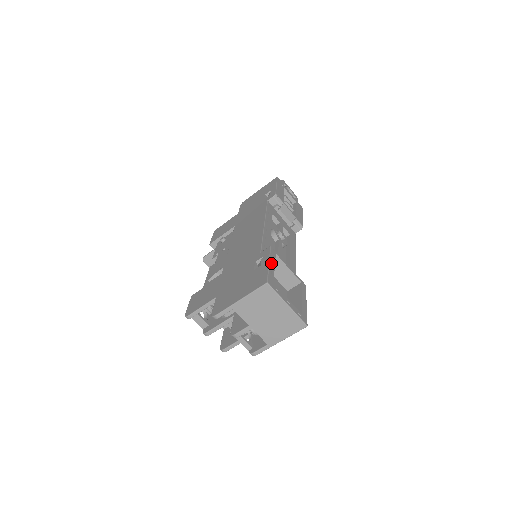
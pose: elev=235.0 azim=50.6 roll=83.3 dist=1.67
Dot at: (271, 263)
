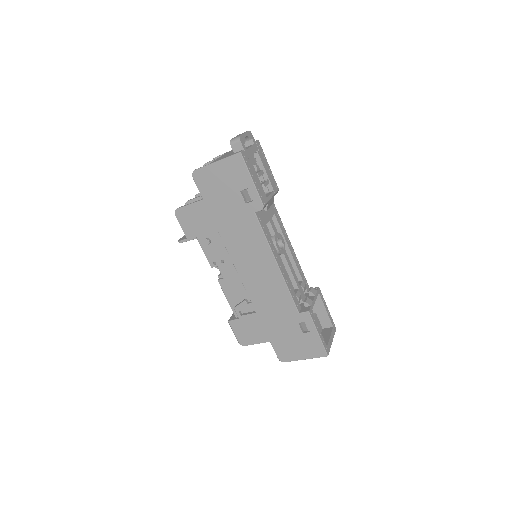
Dot at: (318, 331)
